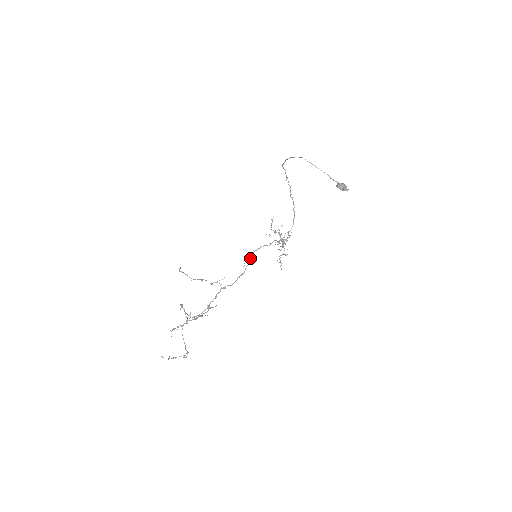
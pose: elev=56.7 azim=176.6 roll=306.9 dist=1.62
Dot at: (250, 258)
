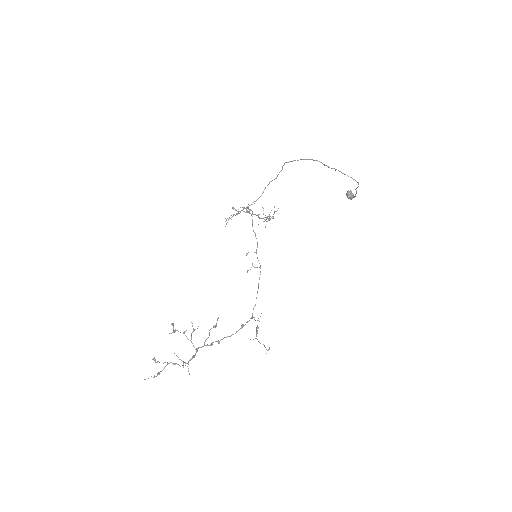
Dot at: occluded
